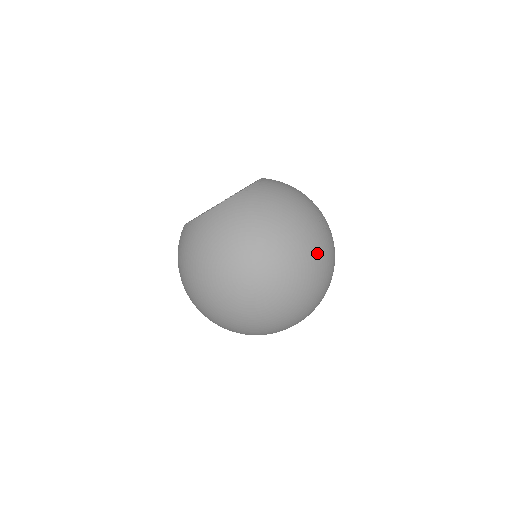
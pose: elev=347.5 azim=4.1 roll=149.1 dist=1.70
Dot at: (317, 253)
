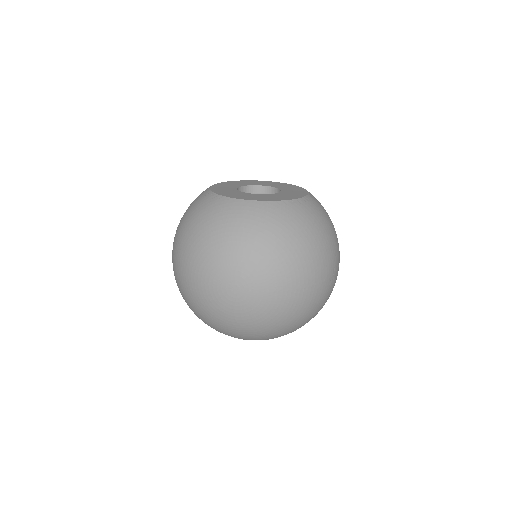
Dot at: (309, 302)
